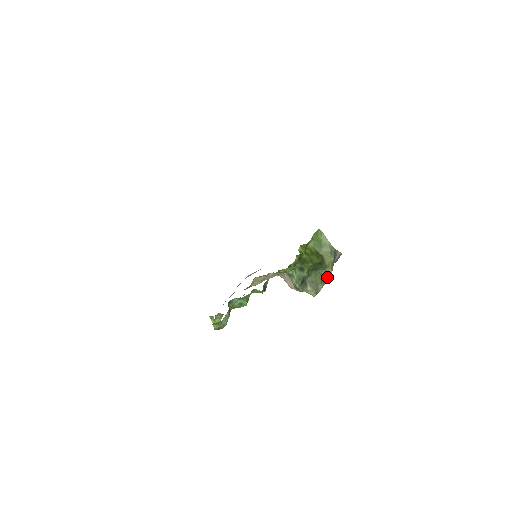
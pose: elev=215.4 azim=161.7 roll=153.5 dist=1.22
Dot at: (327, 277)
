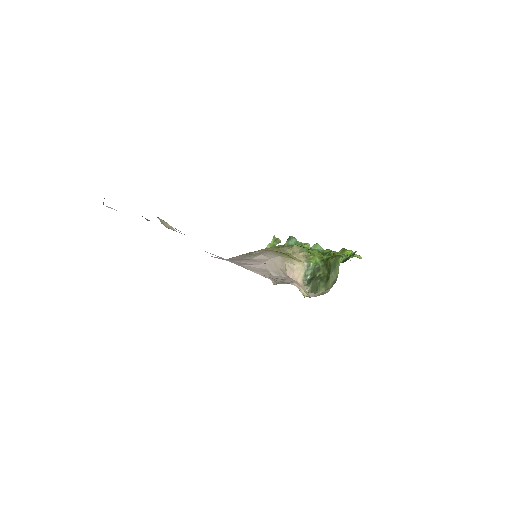
Dot at: occluded
